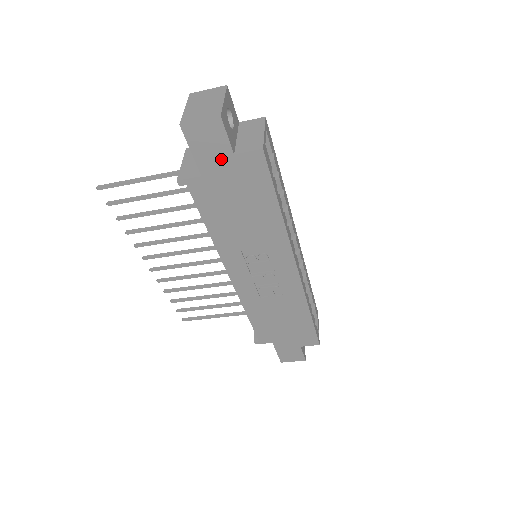
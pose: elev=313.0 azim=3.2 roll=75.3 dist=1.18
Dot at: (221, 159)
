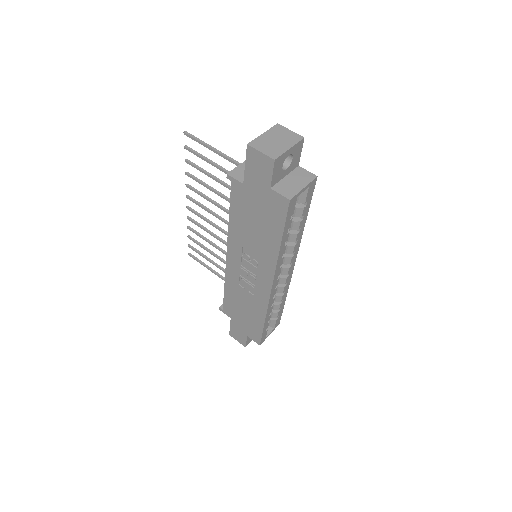
Dot at: (261, 184)
